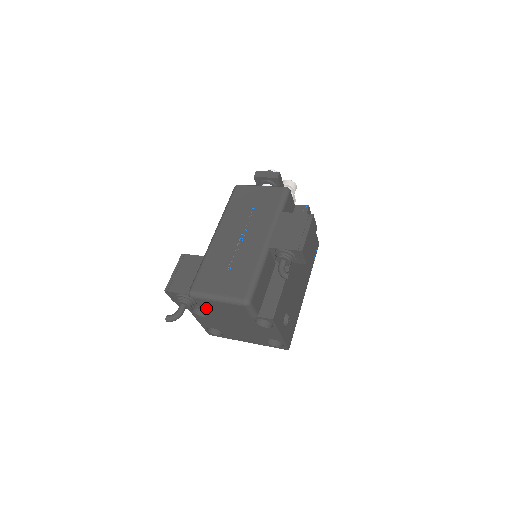
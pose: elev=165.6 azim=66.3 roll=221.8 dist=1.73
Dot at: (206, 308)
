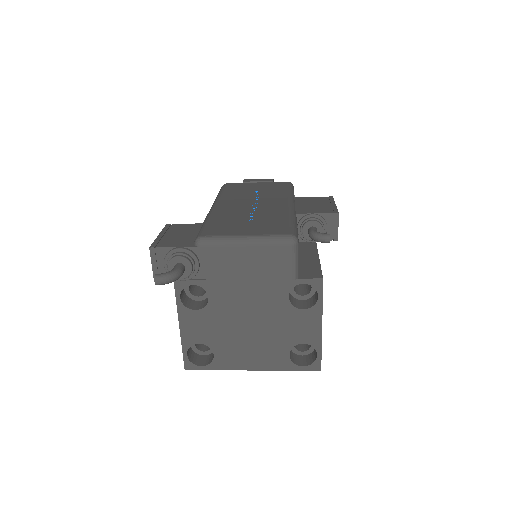
Dot at: (216, 273)
